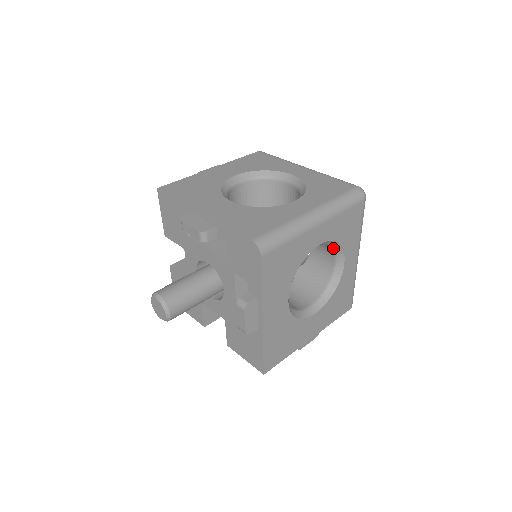
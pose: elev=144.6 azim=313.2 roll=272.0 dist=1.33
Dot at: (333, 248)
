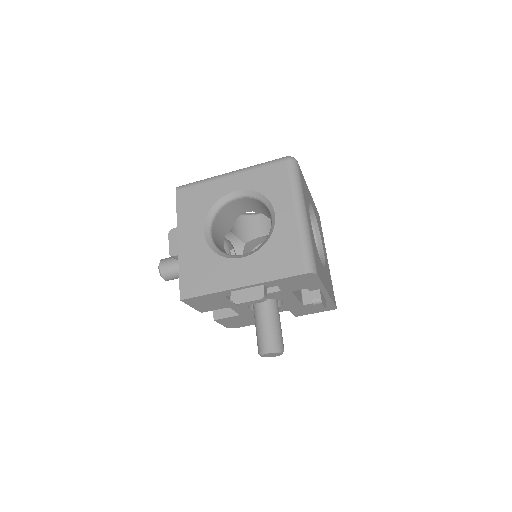
Dot at: occluded
